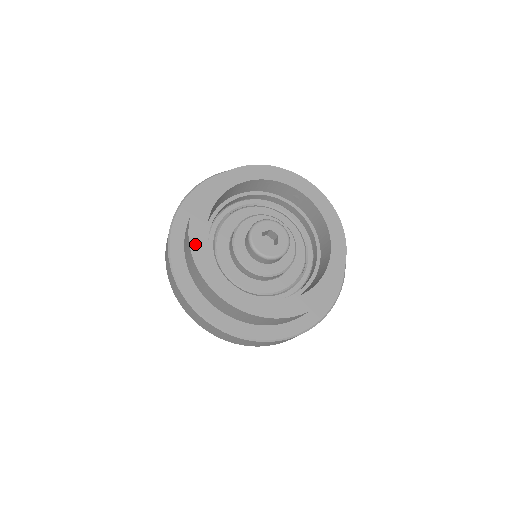
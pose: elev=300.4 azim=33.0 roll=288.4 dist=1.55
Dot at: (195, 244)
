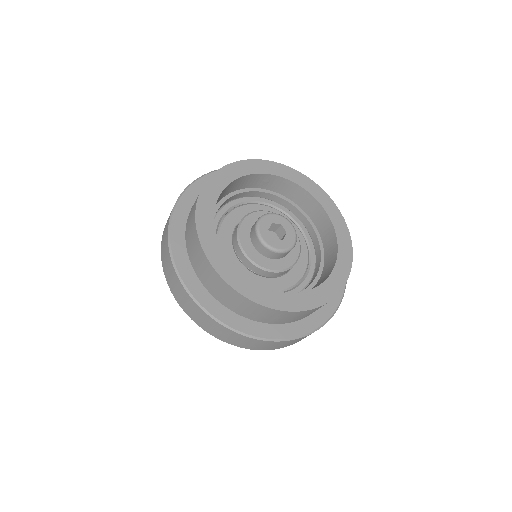
Dot at: (228, 276)
